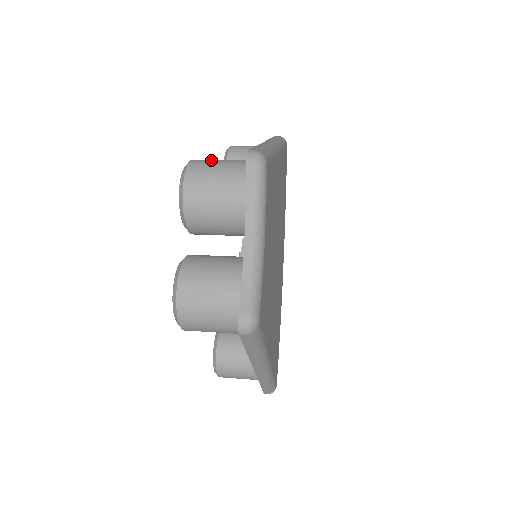
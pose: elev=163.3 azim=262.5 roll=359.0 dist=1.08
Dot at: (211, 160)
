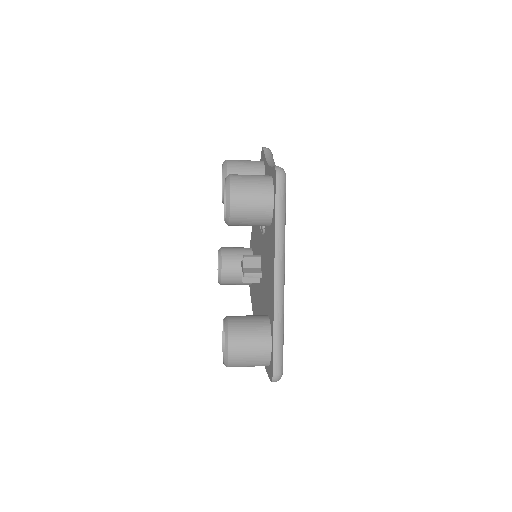
Dot at: occluded
